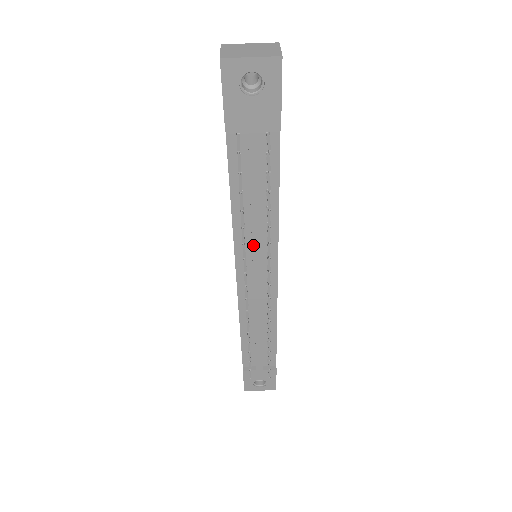
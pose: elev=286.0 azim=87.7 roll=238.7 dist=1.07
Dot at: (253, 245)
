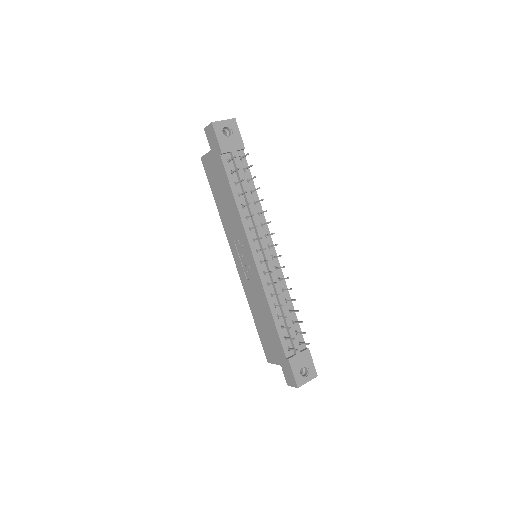
Dot at: (256, 227)
